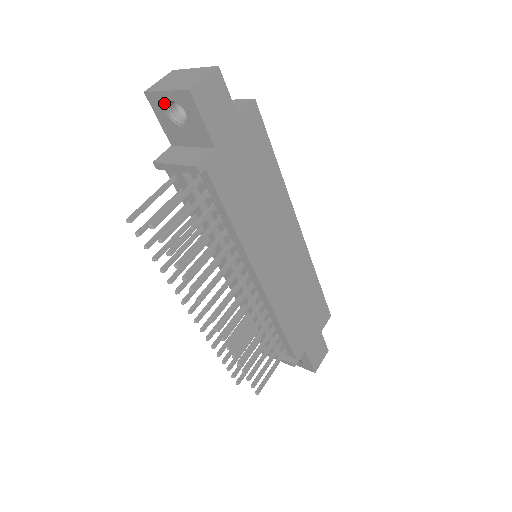
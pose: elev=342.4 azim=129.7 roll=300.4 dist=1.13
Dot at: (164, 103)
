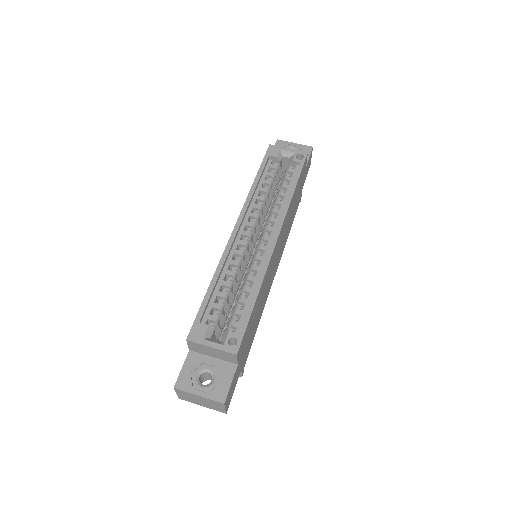
Dot at: occluded
